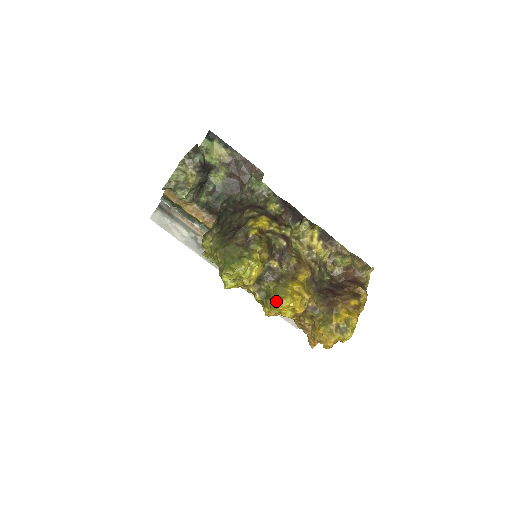
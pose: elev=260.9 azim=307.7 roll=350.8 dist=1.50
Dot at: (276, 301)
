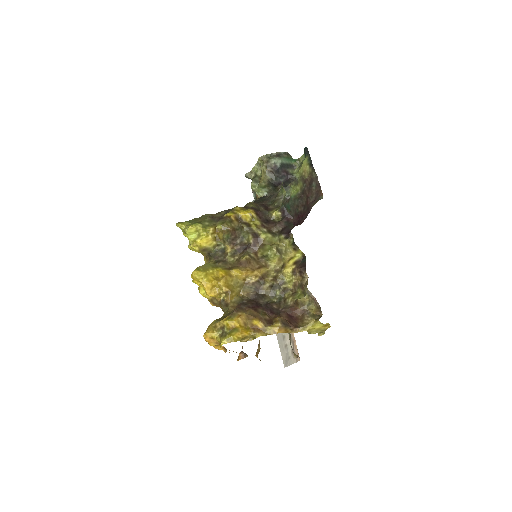
Dot at: occluded
